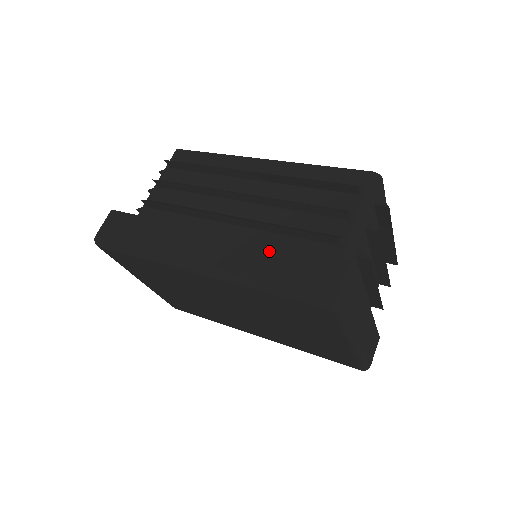
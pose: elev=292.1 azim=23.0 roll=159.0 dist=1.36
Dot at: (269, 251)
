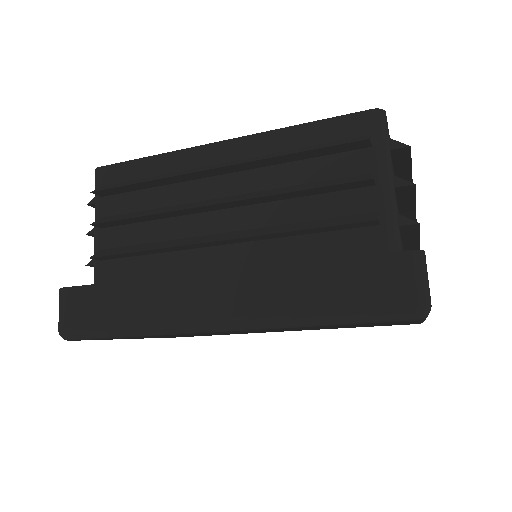
Dot at: (302, 272)
